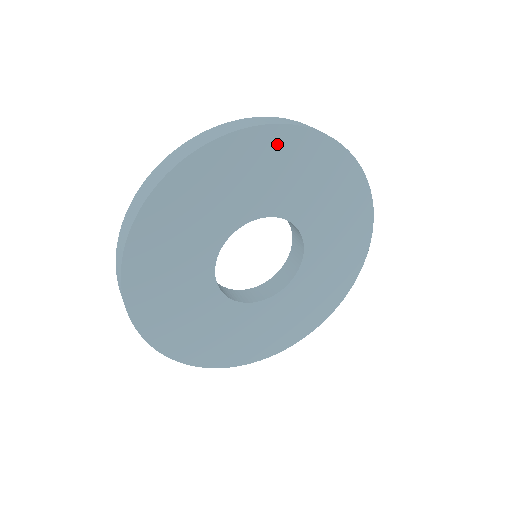
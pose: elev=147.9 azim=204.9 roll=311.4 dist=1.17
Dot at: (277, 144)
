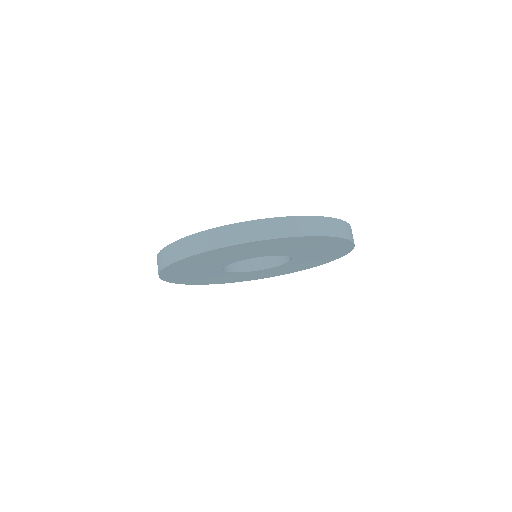
Dot at: (321, 241)
